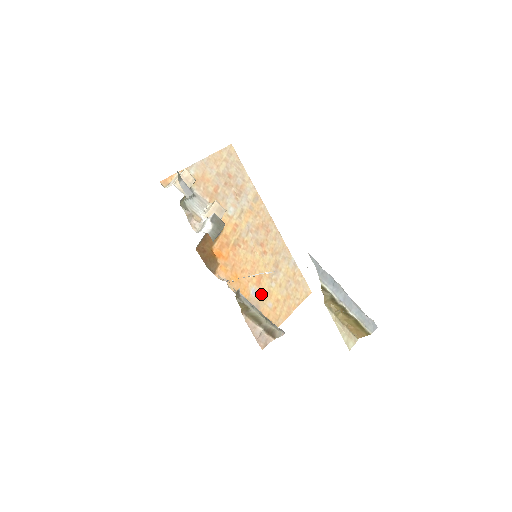
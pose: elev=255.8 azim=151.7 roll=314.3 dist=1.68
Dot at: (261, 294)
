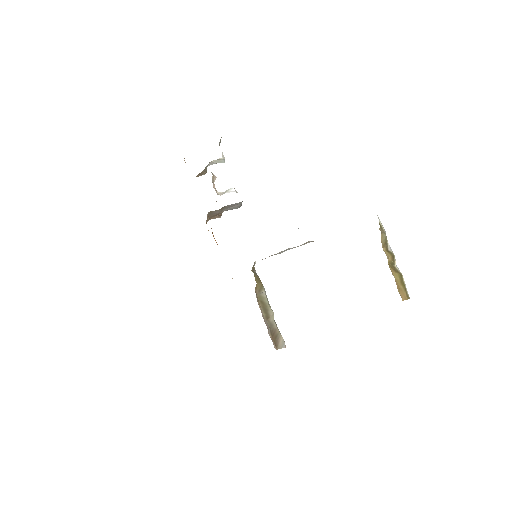
Dot at: occluded
